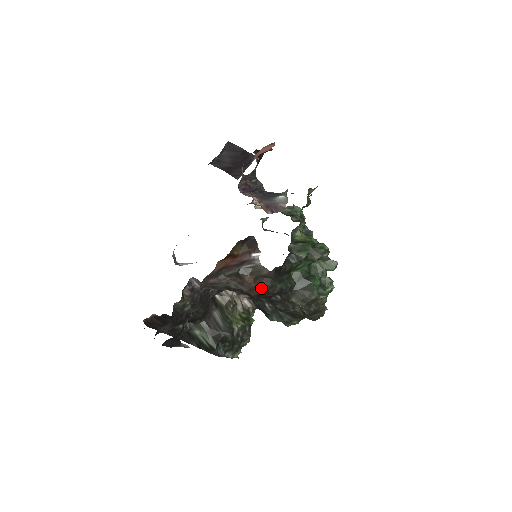
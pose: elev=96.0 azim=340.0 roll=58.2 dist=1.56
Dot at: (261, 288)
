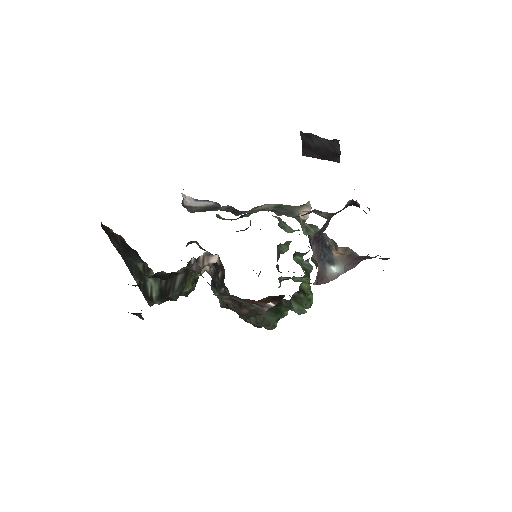
Dot at: (244, 314)
